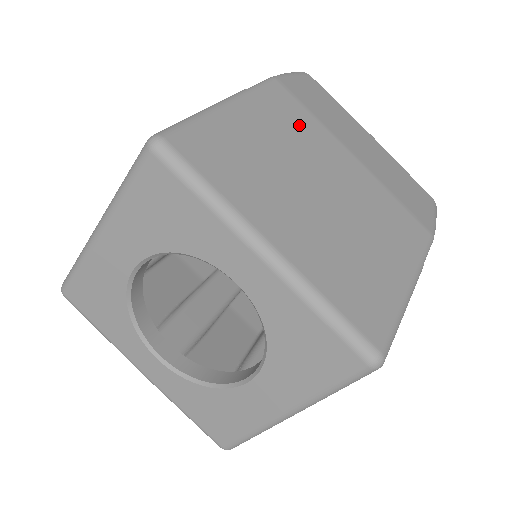
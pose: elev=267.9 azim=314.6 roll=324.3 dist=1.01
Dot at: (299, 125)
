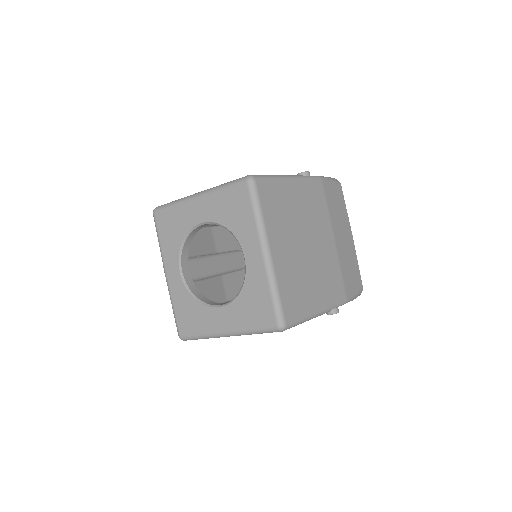
Dot at: (317, 208)
